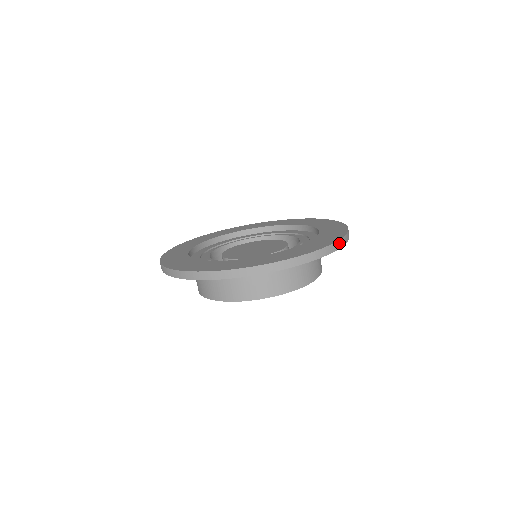
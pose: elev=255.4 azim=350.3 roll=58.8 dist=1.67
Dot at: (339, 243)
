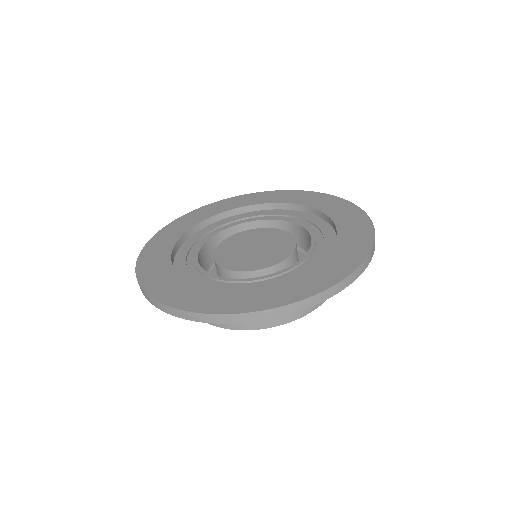
Dot at: occluded
